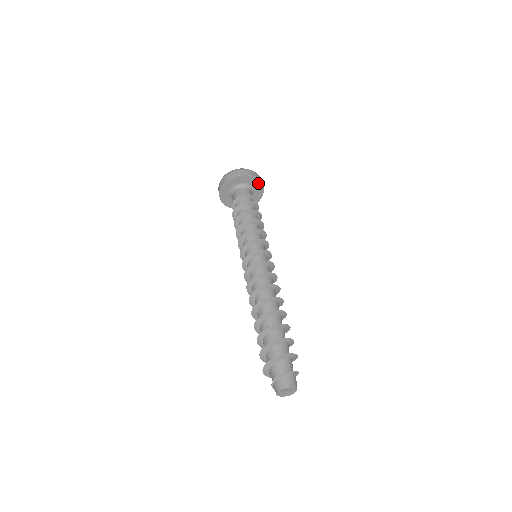
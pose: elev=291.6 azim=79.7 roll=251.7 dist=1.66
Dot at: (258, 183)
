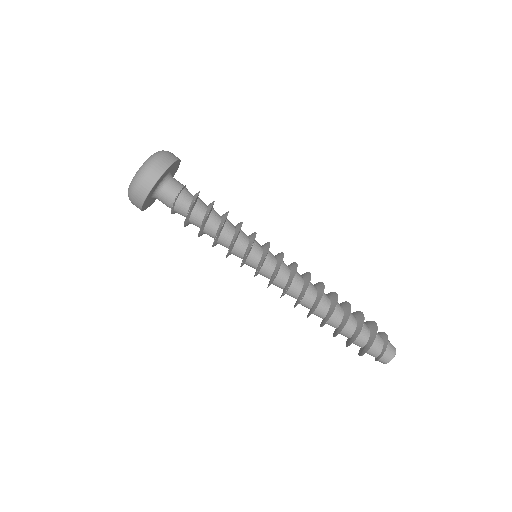
Dot at: (171, 166)
